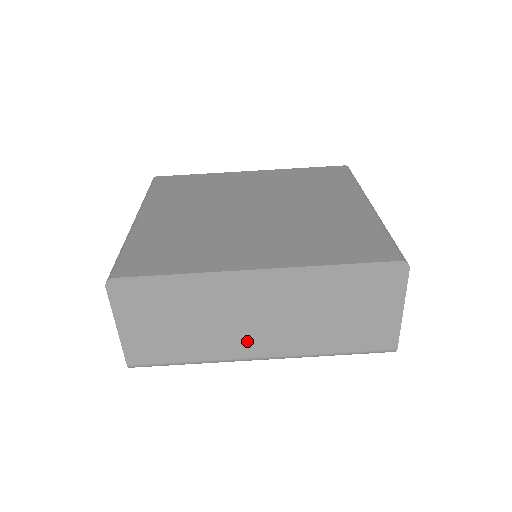
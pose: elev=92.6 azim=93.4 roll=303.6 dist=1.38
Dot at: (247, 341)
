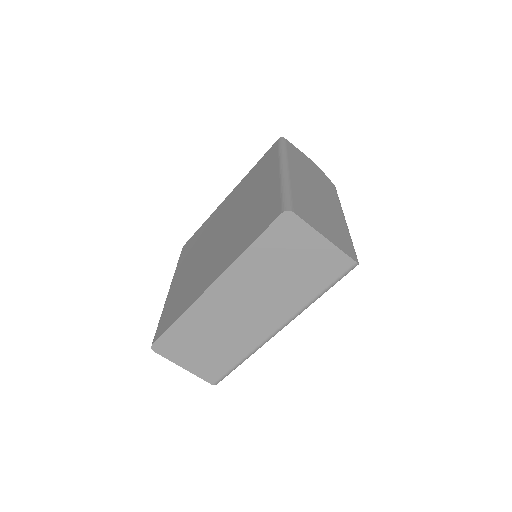
Dot at: (256, 327)
